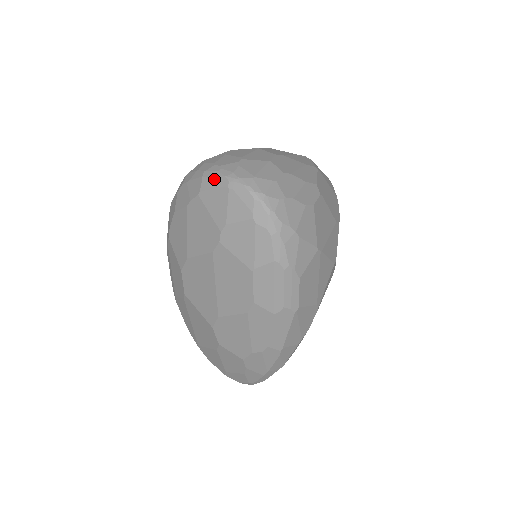
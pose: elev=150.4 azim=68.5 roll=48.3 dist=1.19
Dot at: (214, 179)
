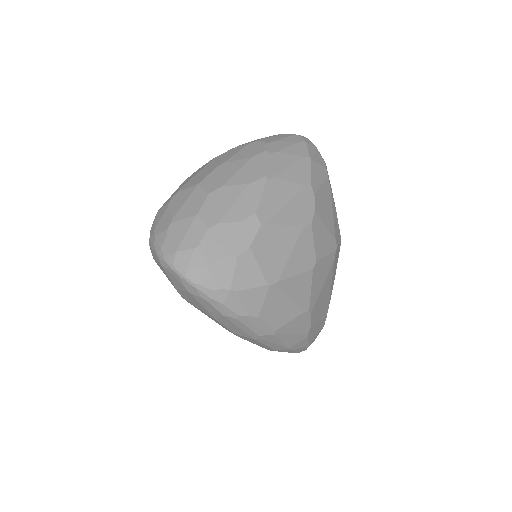
Dot at: (153, 252)
